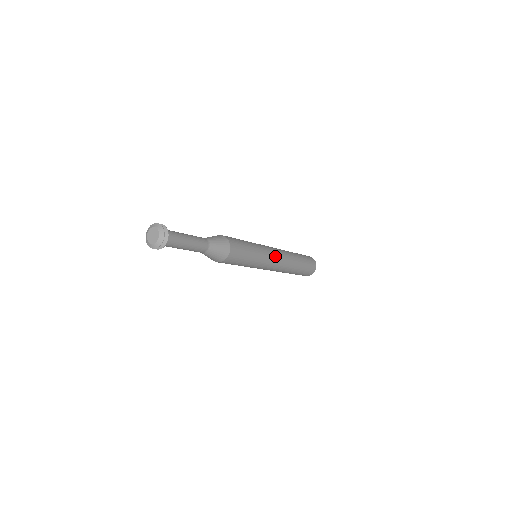
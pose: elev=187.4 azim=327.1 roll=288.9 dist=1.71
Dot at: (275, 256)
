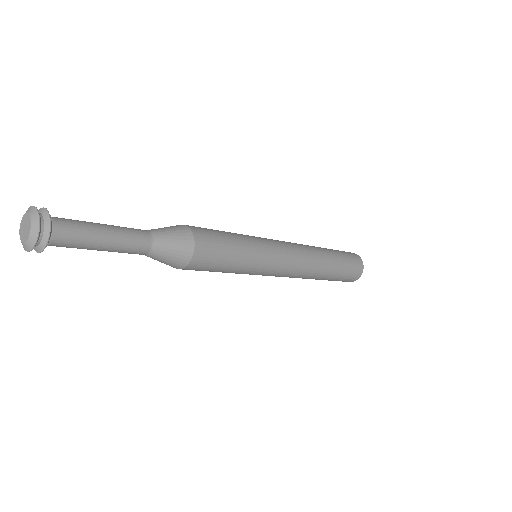
Dot at: (286, 264)
